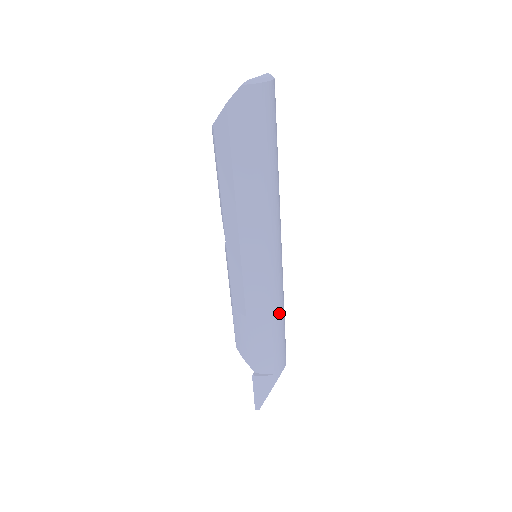
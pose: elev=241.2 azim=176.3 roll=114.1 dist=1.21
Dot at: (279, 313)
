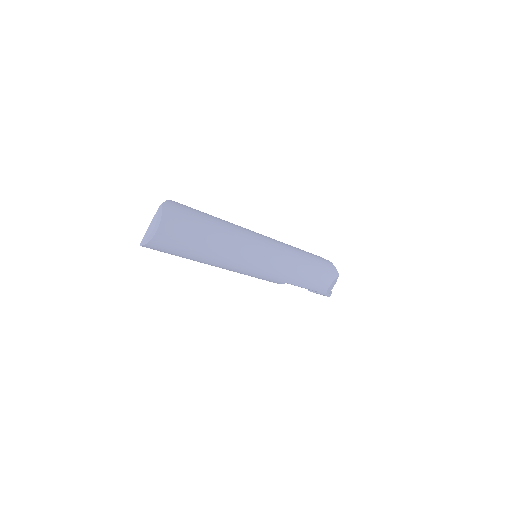
Dot at: (294, 279)
